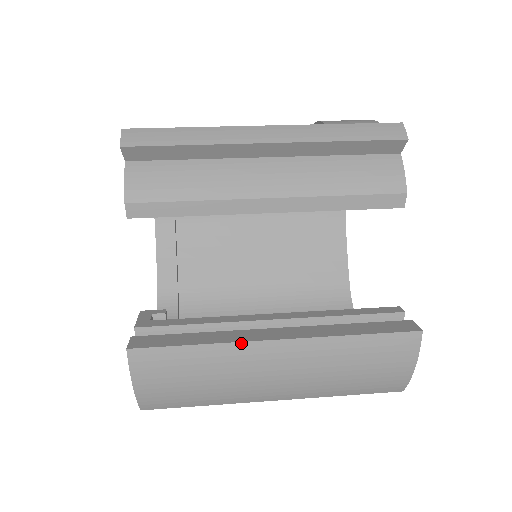
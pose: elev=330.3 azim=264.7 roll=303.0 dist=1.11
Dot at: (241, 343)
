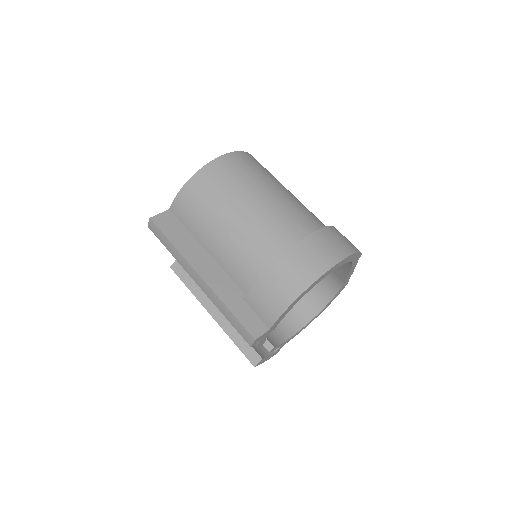
Dot at: (200, 302)
